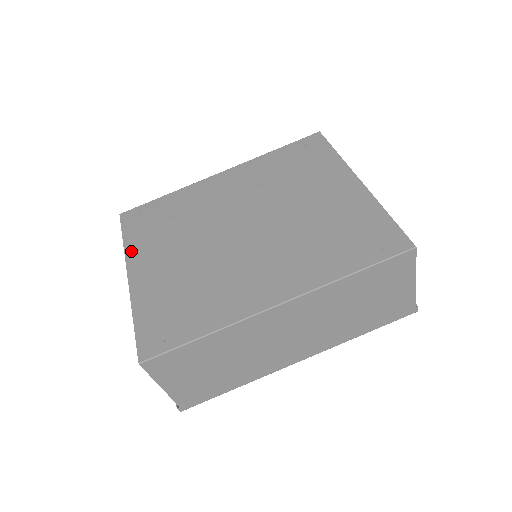
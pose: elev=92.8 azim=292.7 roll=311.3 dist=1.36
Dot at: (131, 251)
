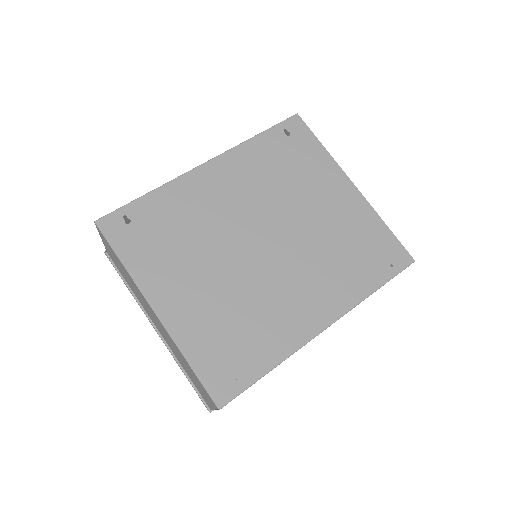
Dot at: (141, 277)
